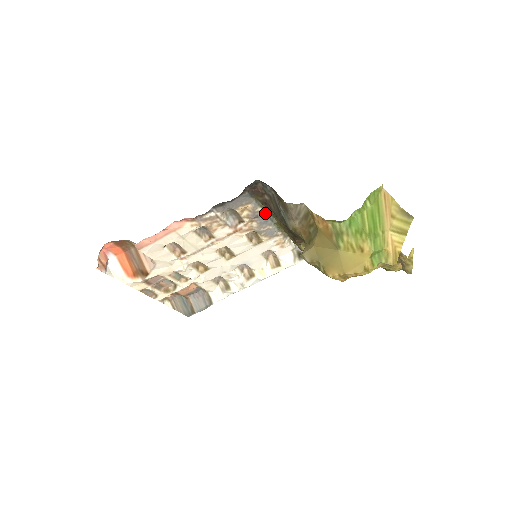
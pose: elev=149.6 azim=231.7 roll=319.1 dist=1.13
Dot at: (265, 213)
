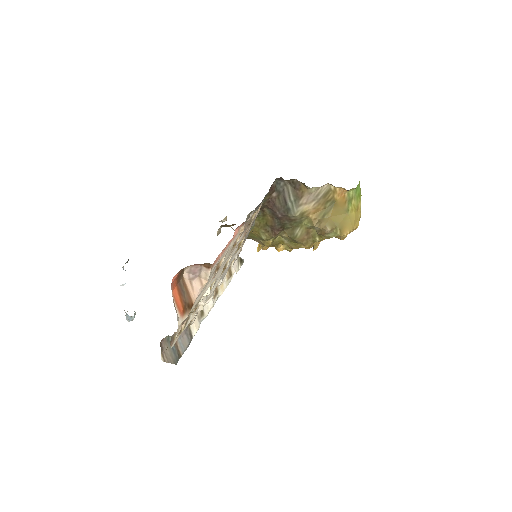
Dot at: occluded
